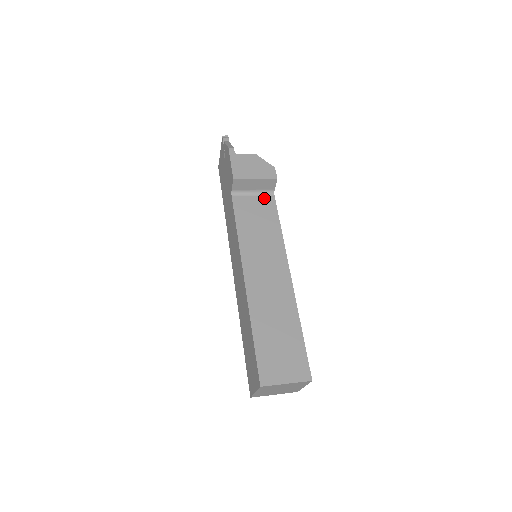
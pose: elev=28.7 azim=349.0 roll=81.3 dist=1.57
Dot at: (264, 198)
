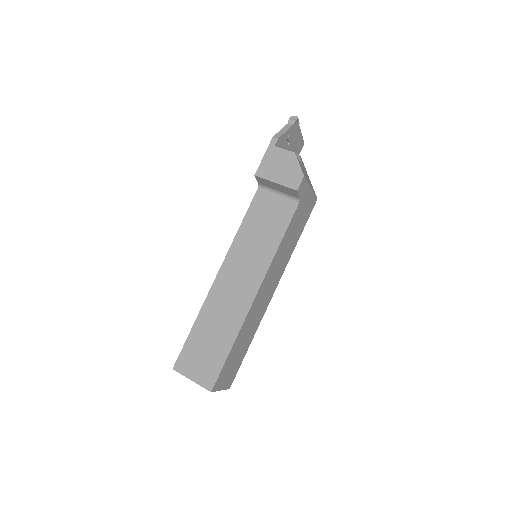
Dot at: (286, 203)
